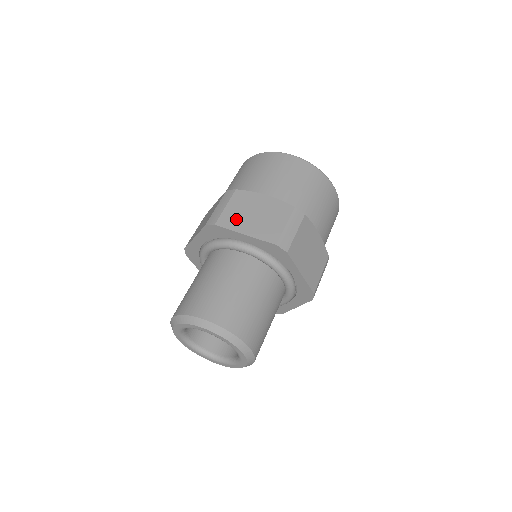
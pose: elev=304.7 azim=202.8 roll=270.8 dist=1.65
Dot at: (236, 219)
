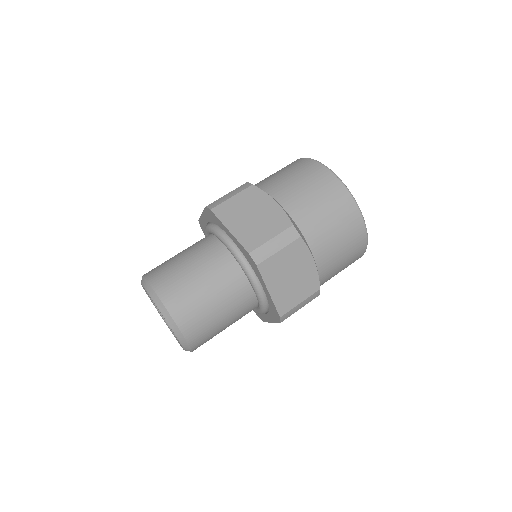
Dot at: (276, 271)
